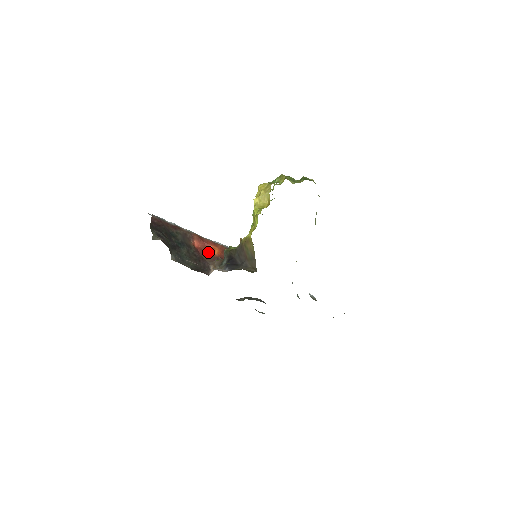
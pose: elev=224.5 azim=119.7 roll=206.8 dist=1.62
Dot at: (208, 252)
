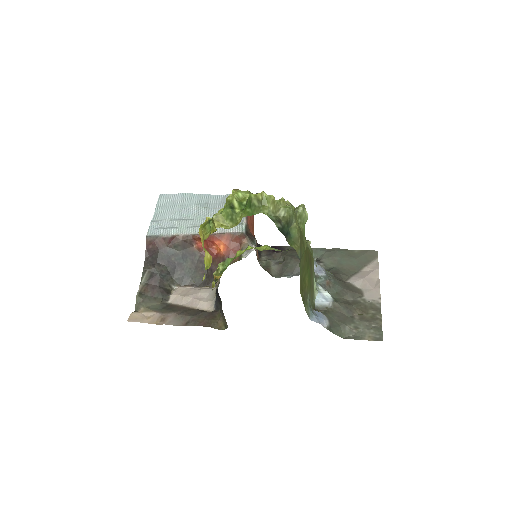
Dot at: (215, 249)
